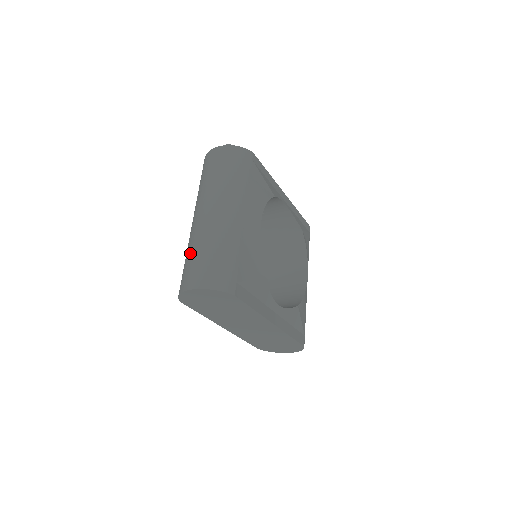
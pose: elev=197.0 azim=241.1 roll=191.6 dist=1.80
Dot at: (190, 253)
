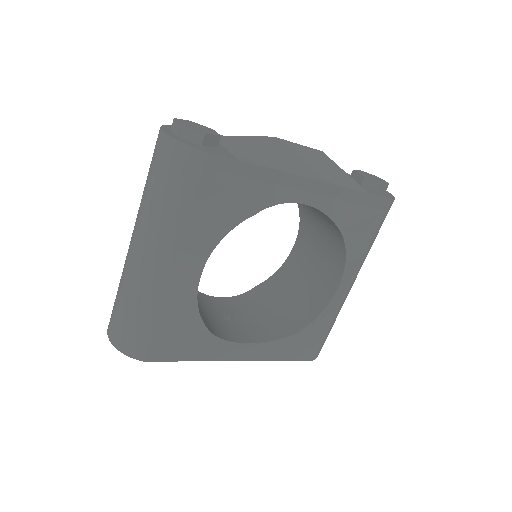
Dot at: occluded
